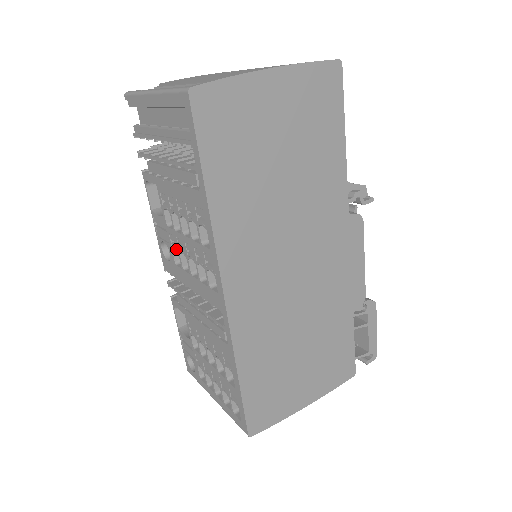
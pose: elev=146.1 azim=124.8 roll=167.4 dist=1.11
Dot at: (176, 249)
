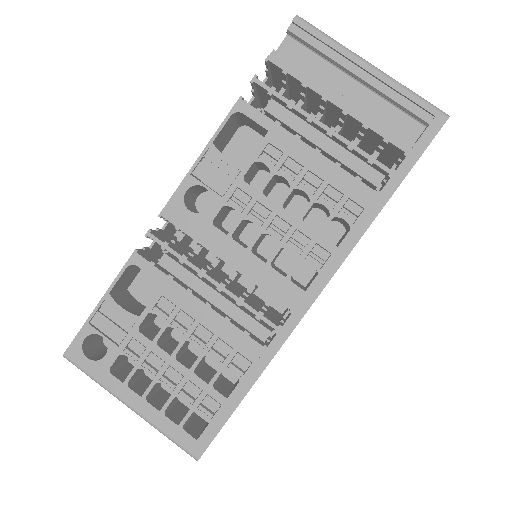
Dot at: (239, 211)
